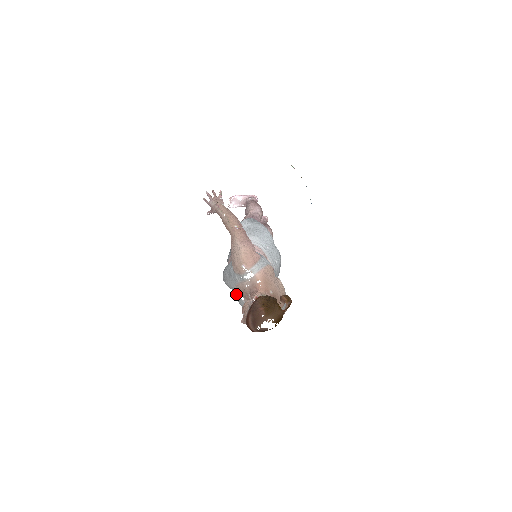
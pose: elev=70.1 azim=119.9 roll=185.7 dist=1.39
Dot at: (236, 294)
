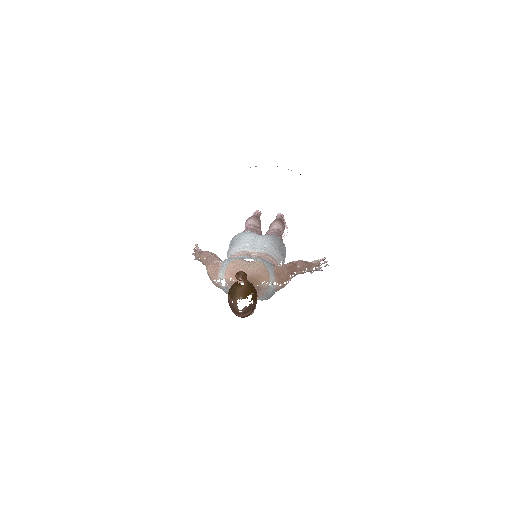
Dot at: occluded
